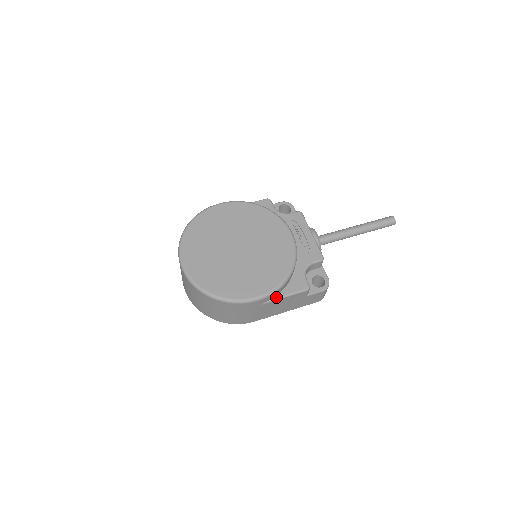
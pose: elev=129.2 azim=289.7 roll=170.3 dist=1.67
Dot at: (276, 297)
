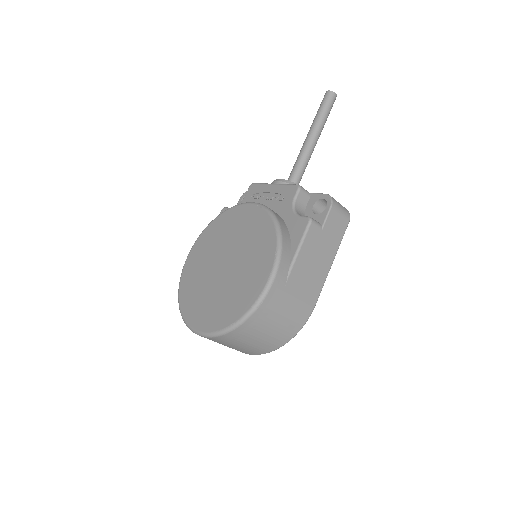
Dot at: (291, 260)
